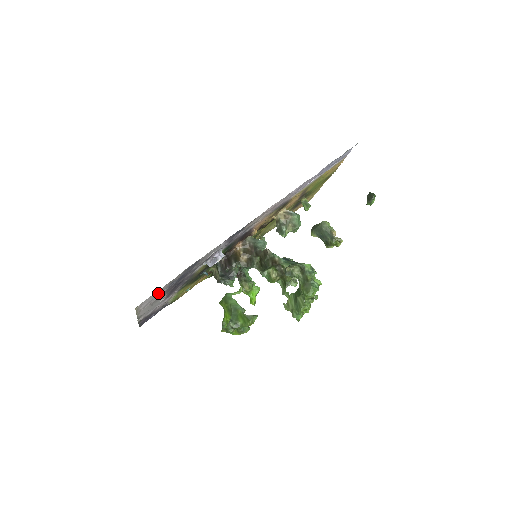
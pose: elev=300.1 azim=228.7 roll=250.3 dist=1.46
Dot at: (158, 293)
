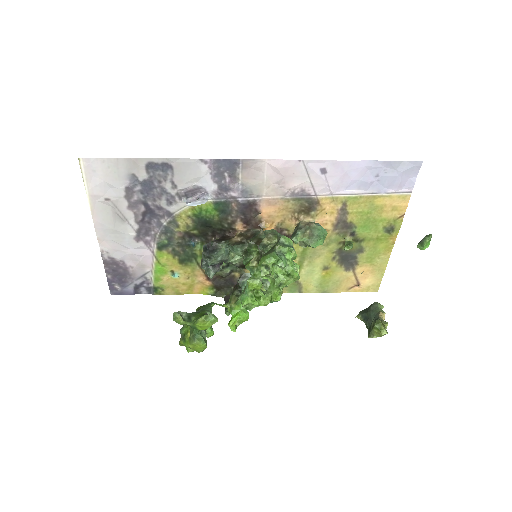
Dot at: (114, 175)
